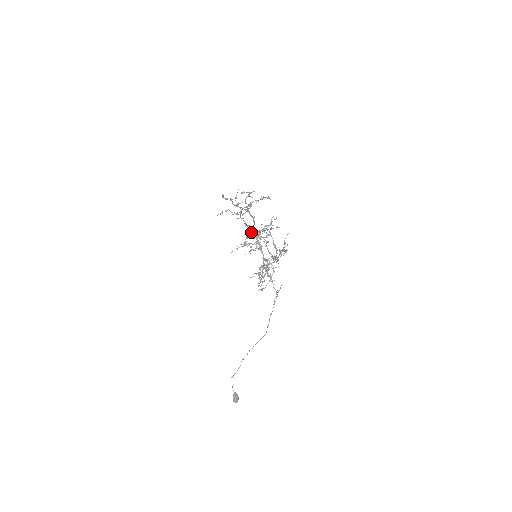
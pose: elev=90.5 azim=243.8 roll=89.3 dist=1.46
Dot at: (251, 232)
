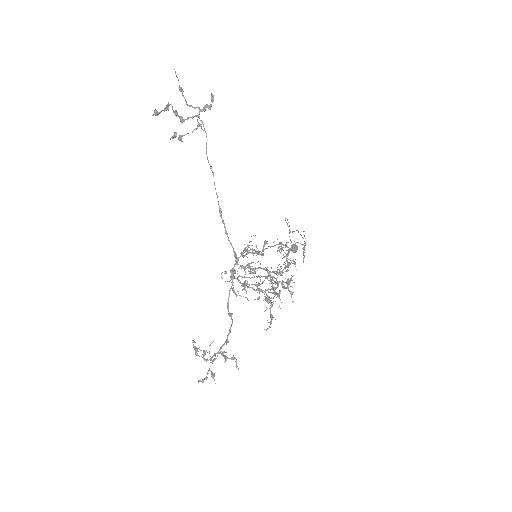
Dot at: occluded
